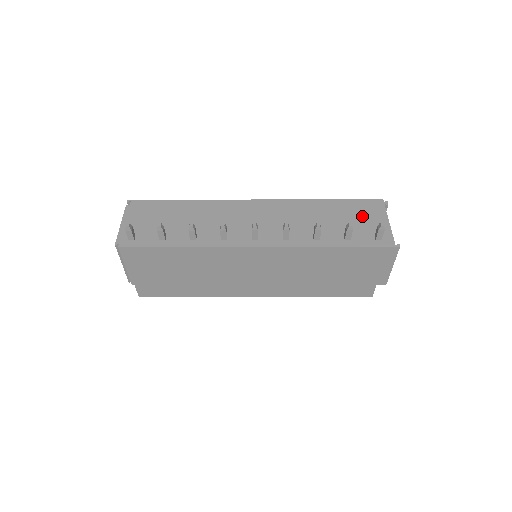
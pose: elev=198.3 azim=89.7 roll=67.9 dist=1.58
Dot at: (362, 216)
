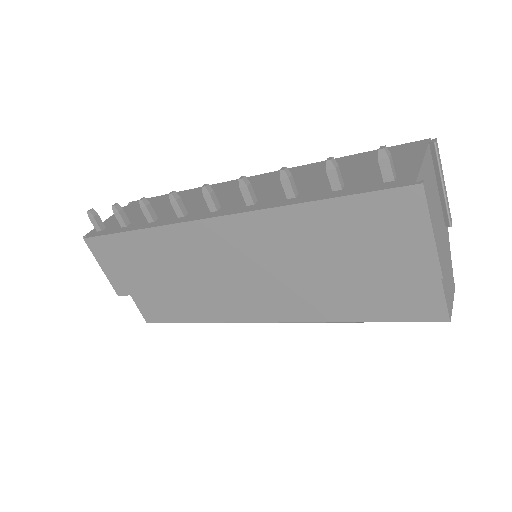
Dot at: occluded
